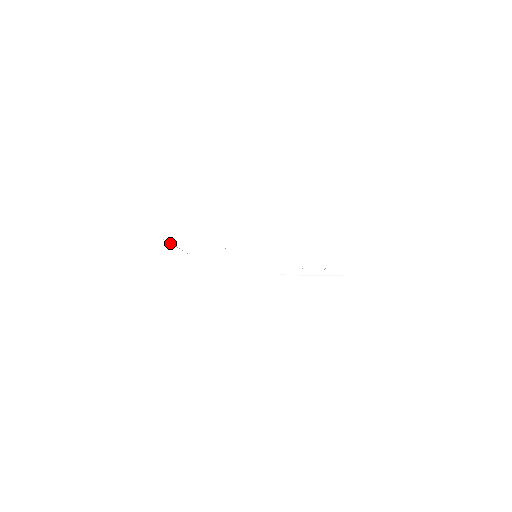
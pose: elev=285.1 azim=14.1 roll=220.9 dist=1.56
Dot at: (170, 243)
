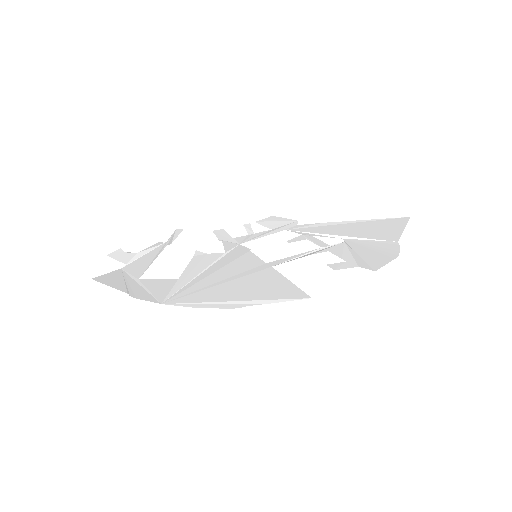
Dot at: (134, 260)
